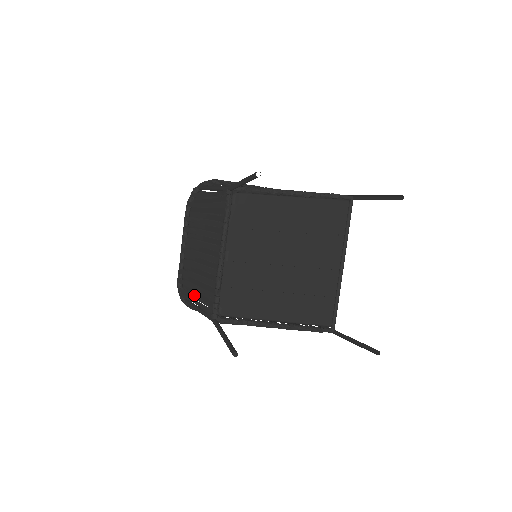
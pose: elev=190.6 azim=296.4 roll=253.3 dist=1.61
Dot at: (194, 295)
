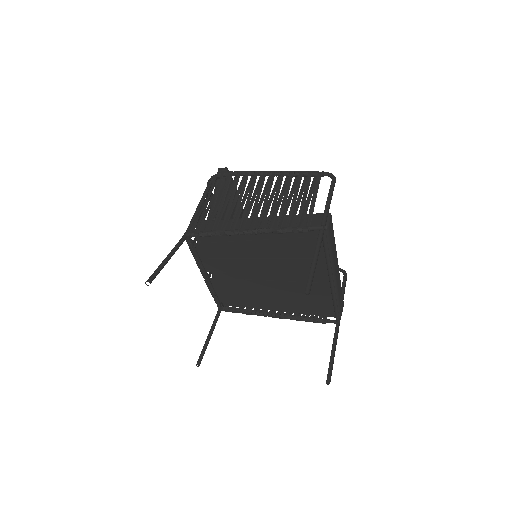
Dot at: occluded
